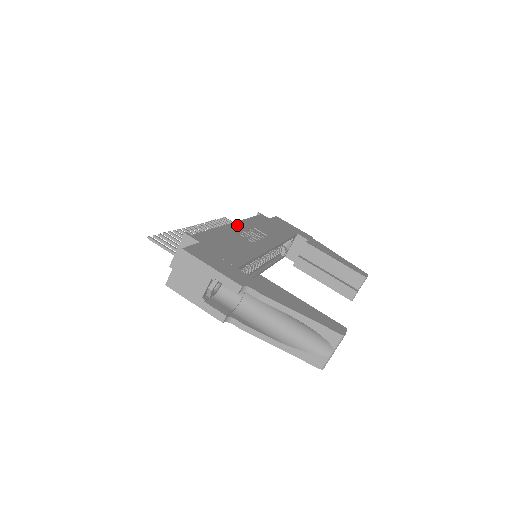
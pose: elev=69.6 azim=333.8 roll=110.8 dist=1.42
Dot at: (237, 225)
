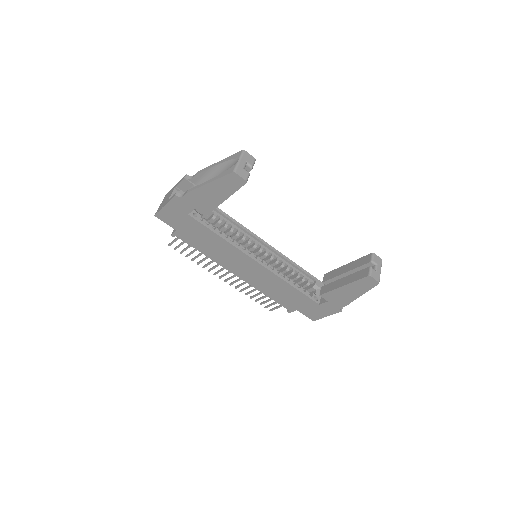
Dot at: occluded
